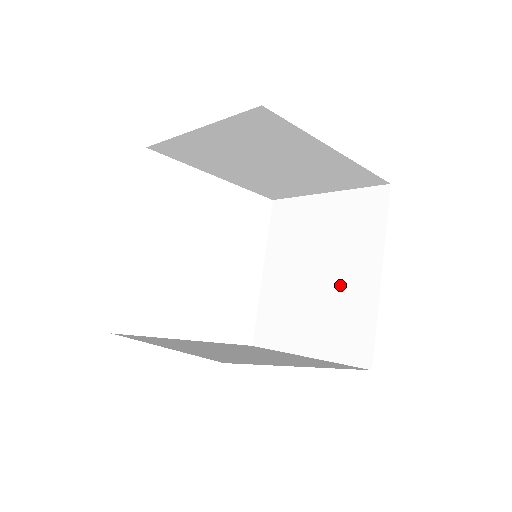
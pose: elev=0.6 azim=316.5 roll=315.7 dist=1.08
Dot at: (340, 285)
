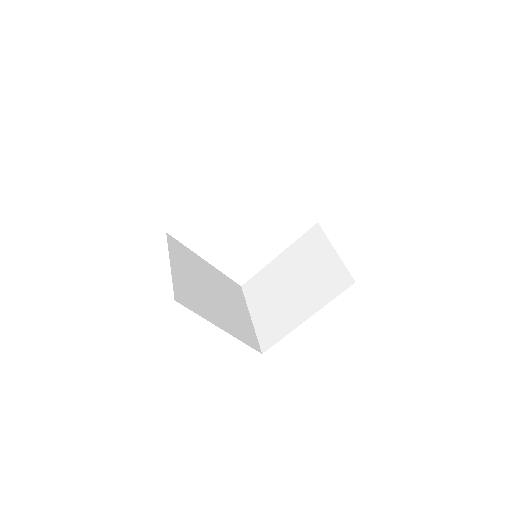
Dot at: occluded
